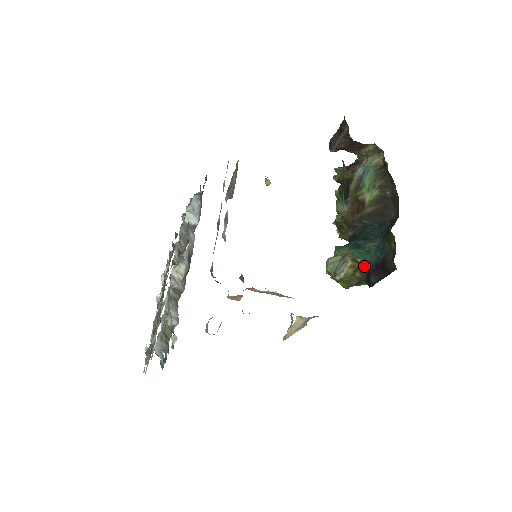
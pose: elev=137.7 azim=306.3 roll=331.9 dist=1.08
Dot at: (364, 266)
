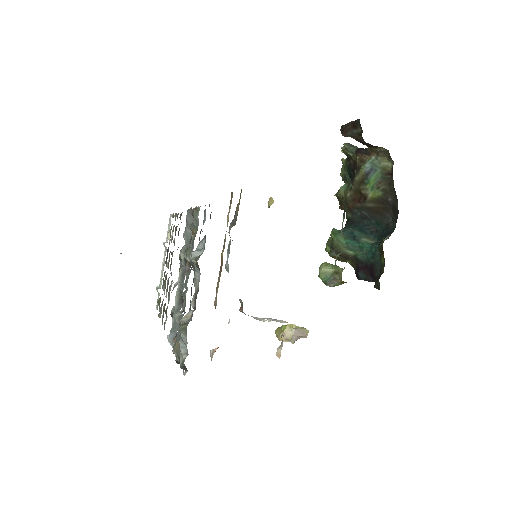
Dot at: (355, 260)
